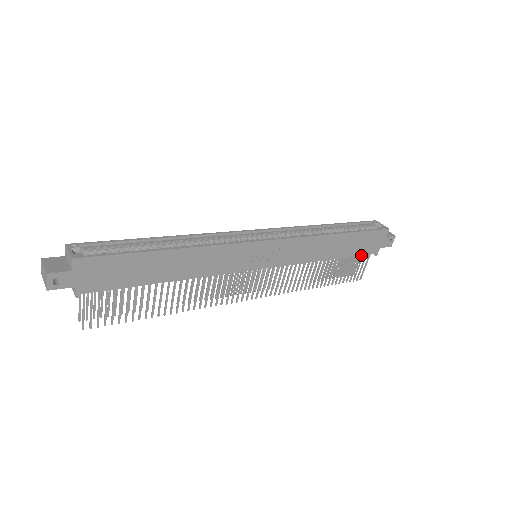
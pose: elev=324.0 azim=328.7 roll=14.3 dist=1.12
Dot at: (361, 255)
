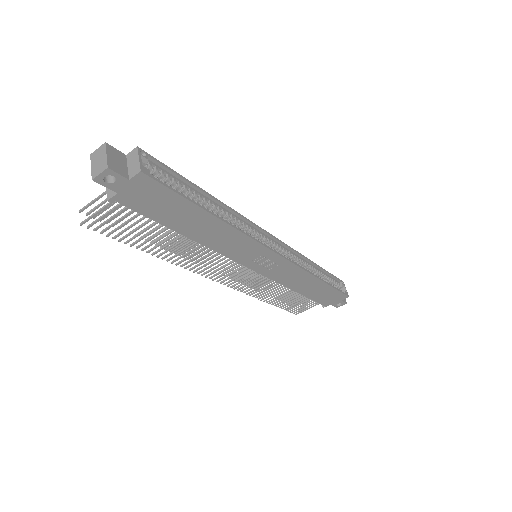
Dot at: (316, 301)
